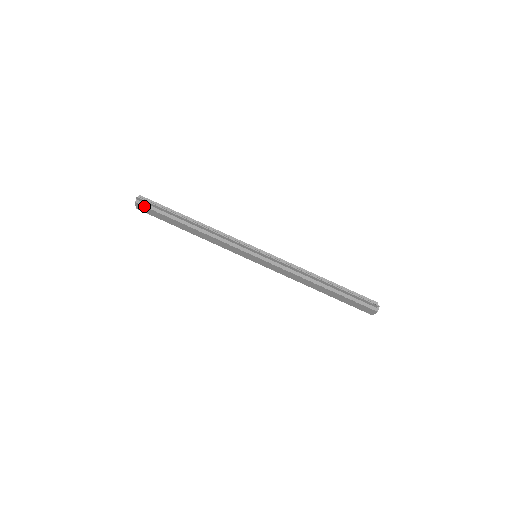
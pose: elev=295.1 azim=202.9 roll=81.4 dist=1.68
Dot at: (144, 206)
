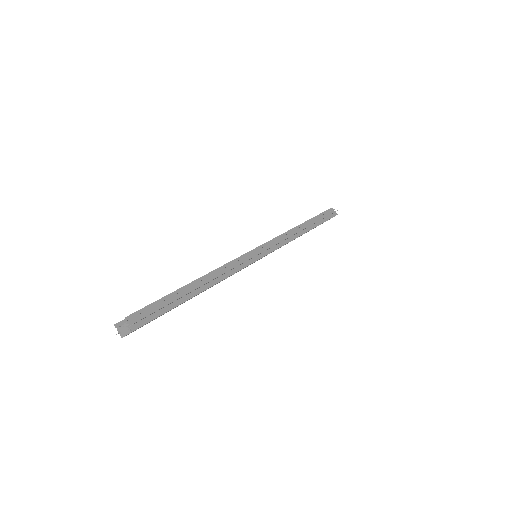
Dot at: occluded
